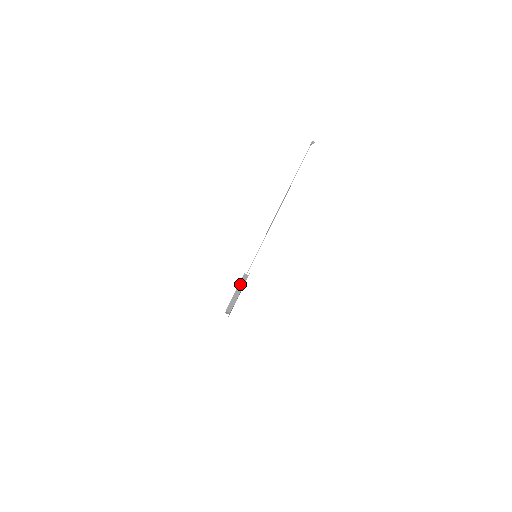
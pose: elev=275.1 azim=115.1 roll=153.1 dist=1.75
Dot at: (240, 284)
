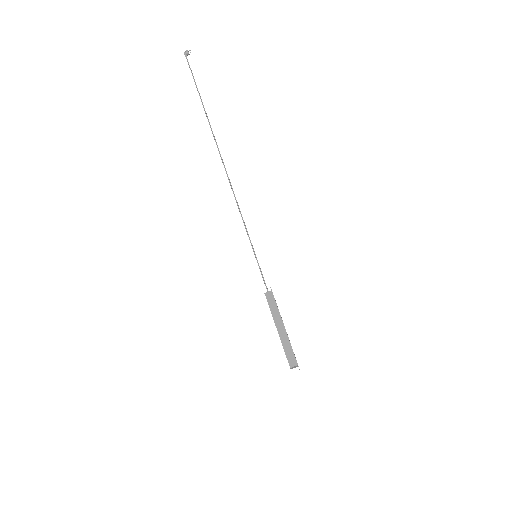
Dot at: (273, 313)
